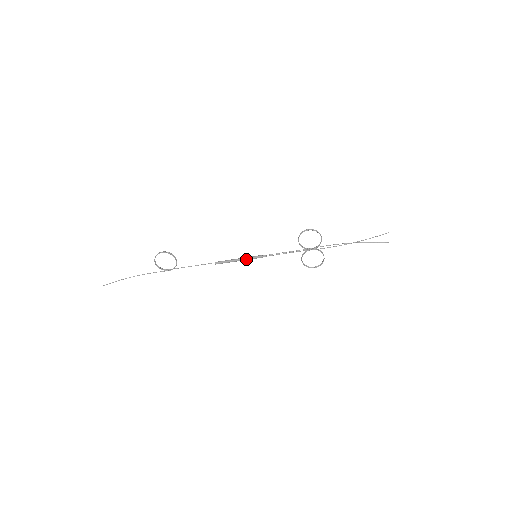
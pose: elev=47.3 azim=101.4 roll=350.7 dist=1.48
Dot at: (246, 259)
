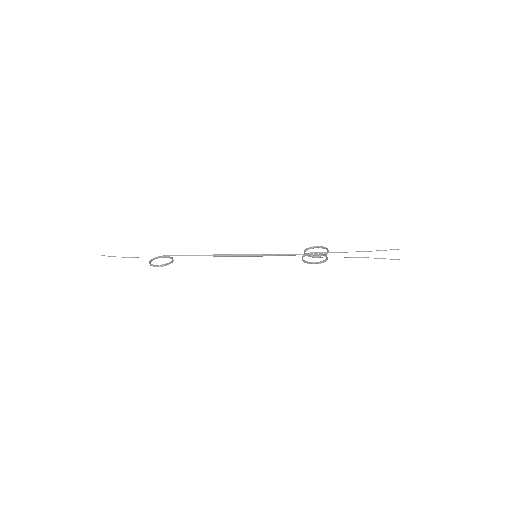
Dot at: (246, 256)
